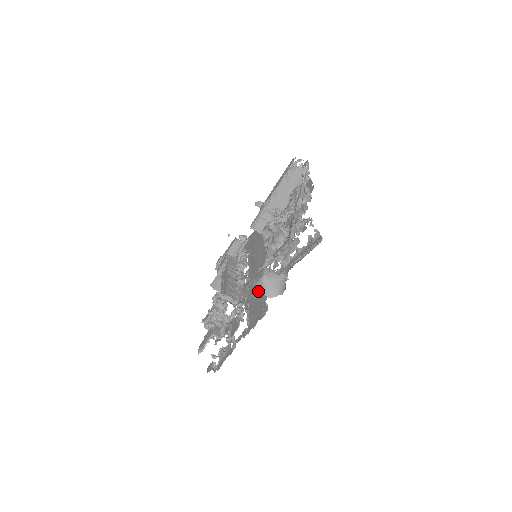
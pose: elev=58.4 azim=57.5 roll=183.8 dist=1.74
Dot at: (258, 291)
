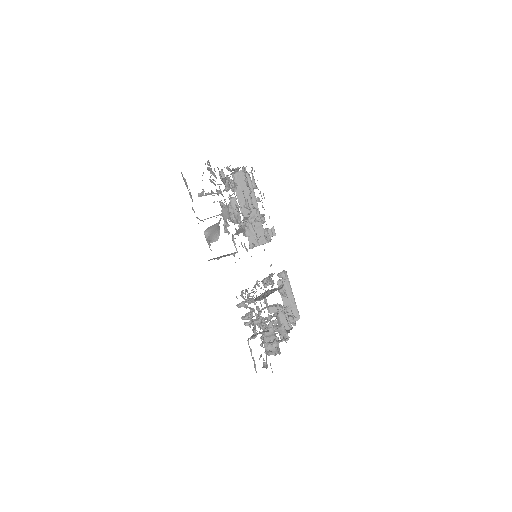
Dot at: occluded
